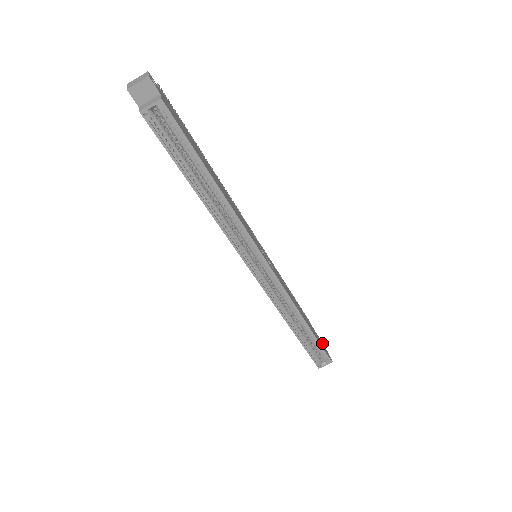
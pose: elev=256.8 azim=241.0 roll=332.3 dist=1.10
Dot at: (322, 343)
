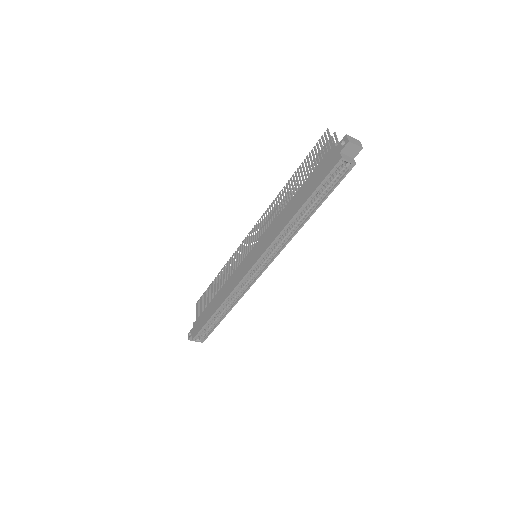
Dot at: occluded
